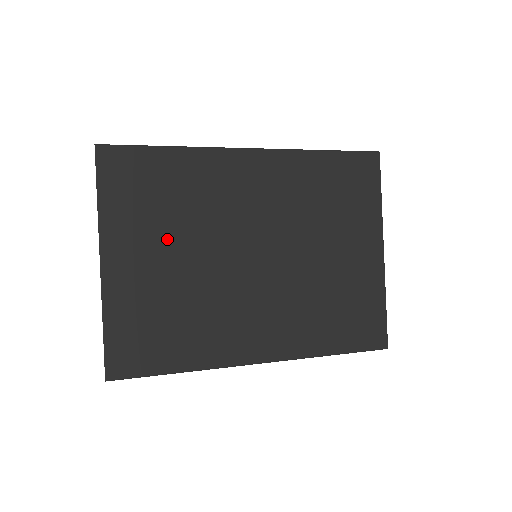
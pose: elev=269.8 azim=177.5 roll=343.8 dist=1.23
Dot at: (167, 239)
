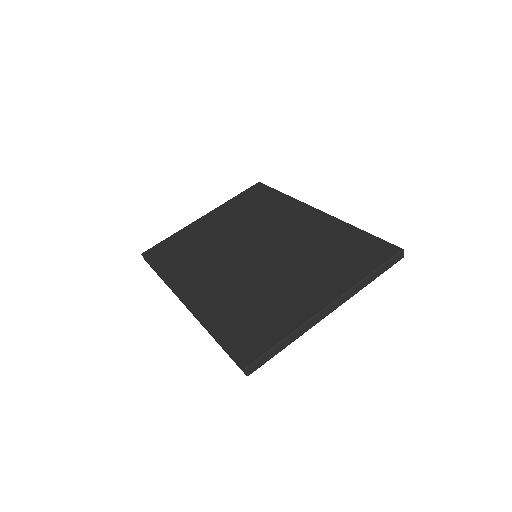
Dot at: (233, 222)
